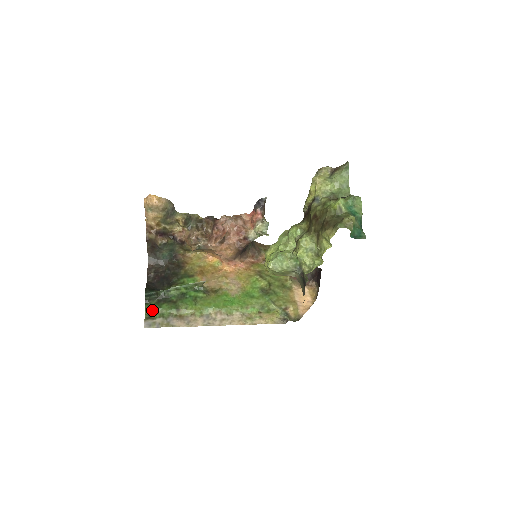
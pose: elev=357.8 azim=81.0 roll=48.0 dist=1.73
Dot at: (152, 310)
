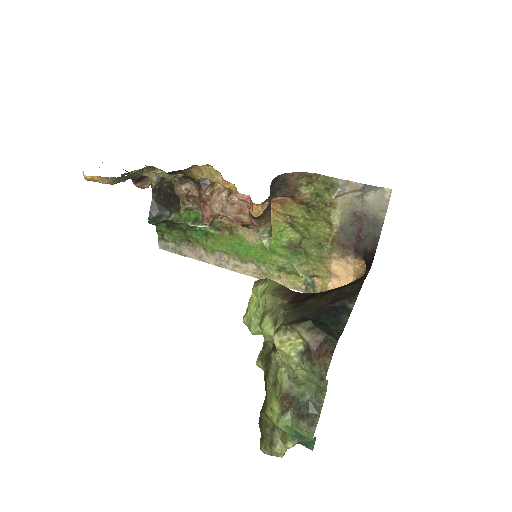
Dot at: (163, 232)
